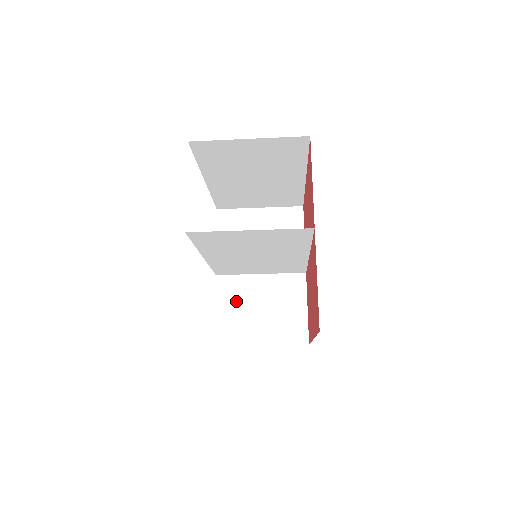
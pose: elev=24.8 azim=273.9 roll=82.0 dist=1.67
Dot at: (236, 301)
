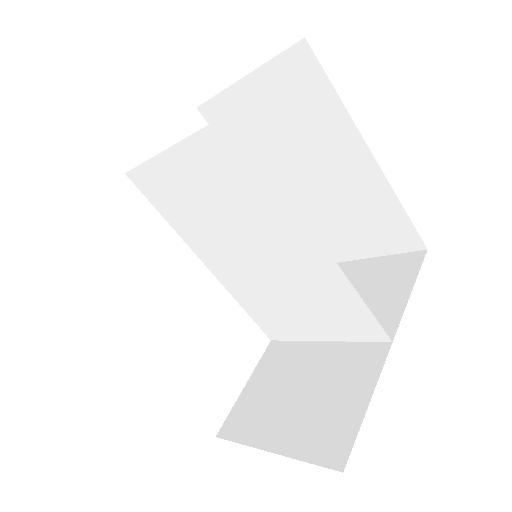
Dot at: (274, 376)
